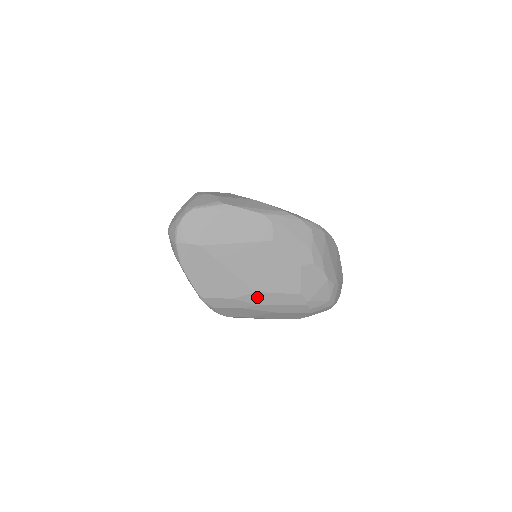
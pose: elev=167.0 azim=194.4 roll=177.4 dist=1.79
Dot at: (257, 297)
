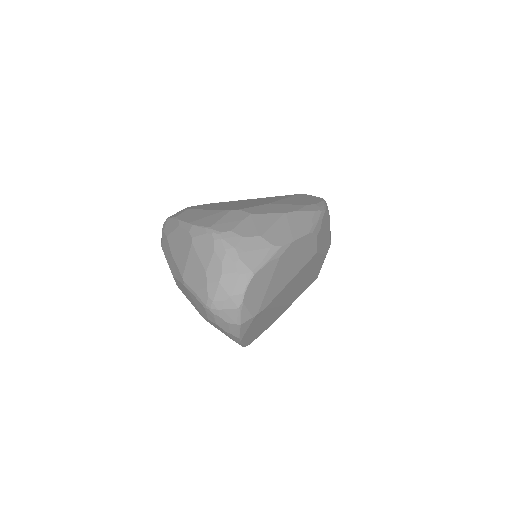
Dot at: occluded
